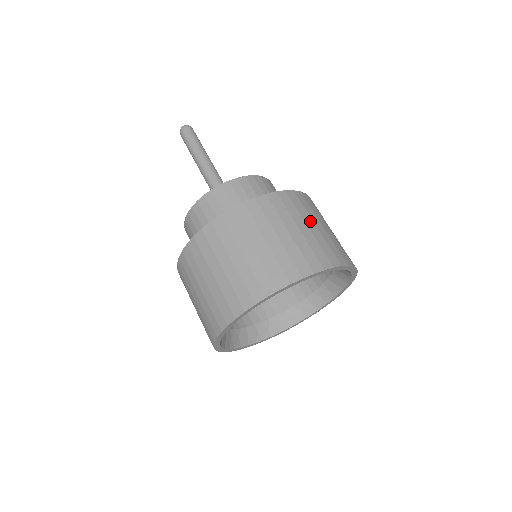
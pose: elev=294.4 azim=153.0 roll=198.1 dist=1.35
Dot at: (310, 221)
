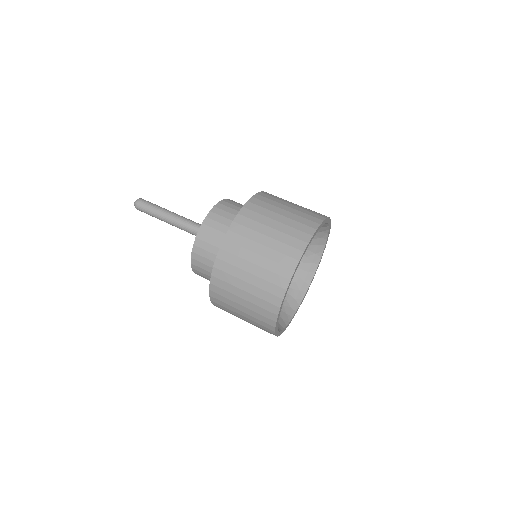
Dot at: (286, 203)
